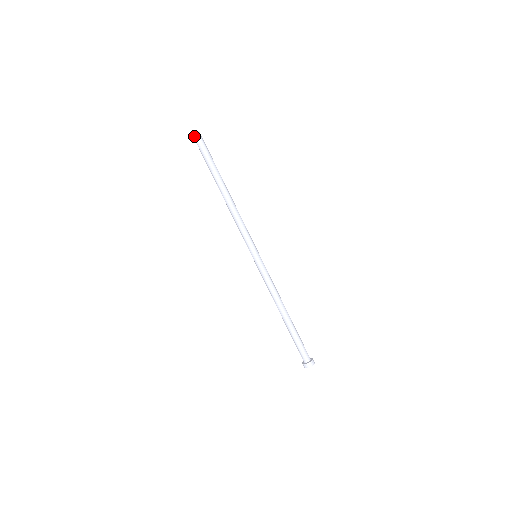
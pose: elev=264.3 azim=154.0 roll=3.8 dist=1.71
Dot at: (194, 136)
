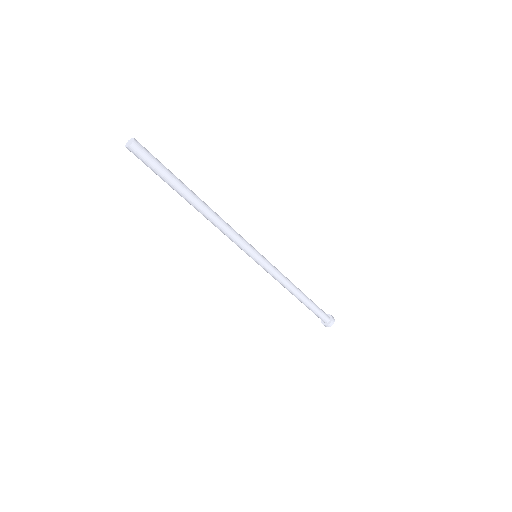
Dot at: (130, 149)
